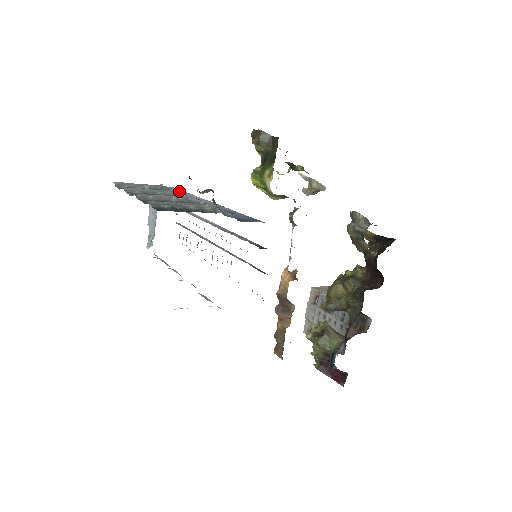
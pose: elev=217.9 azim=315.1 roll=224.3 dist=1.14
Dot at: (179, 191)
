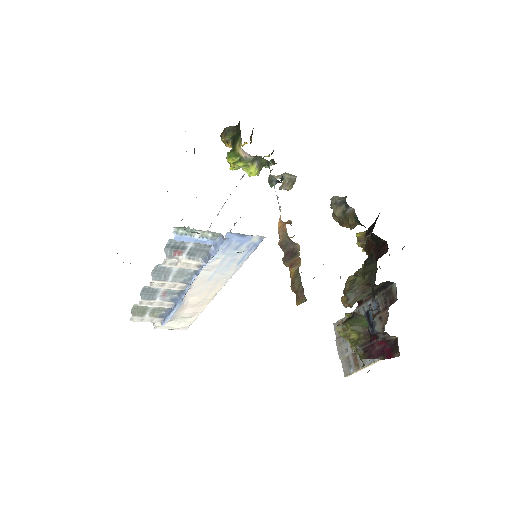
Dot at: occluded
